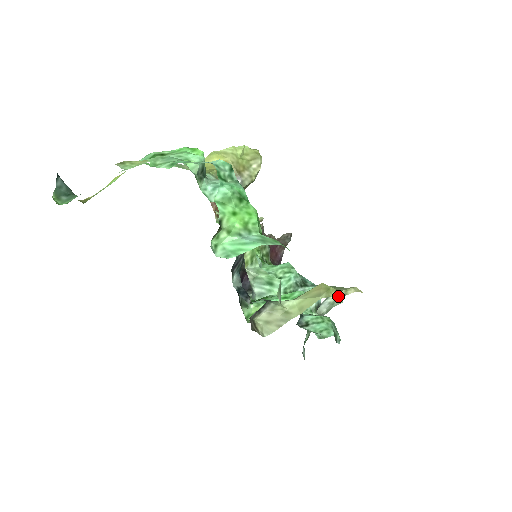
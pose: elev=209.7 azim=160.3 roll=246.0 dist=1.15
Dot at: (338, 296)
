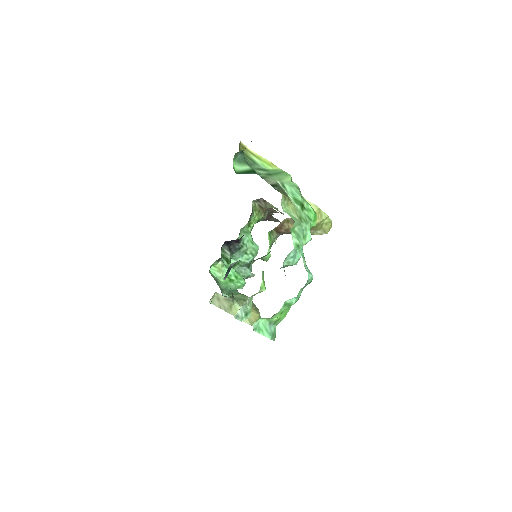
Dot at: occluded
